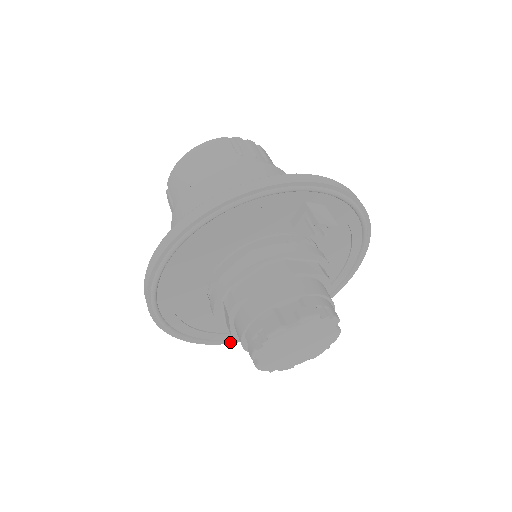
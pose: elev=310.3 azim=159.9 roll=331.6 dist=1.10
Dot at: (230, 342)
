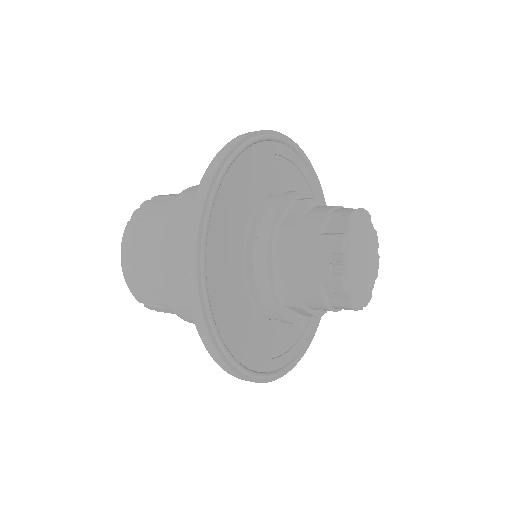
Dot at: (203, 305)
